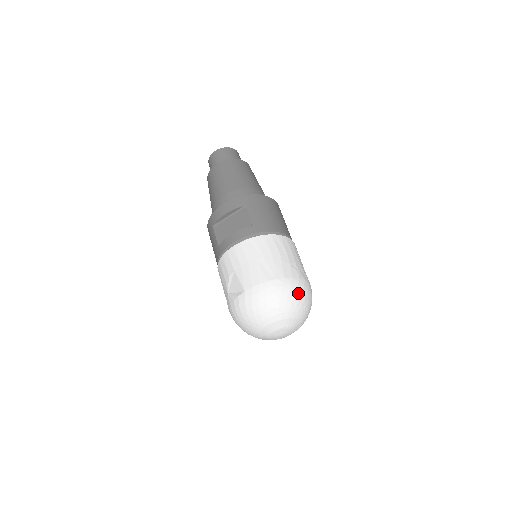
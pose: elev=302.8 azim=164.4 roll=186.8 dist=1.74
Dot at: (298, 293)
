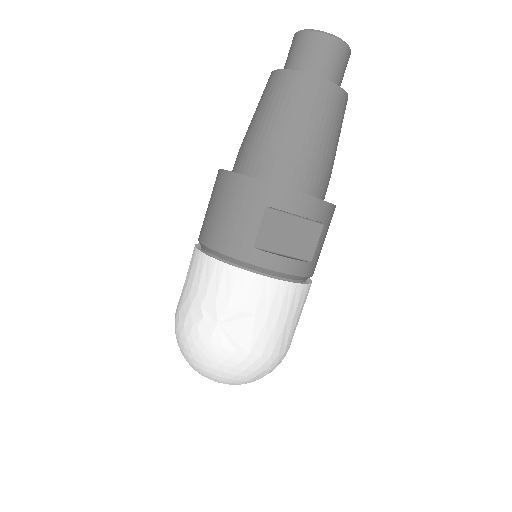
Dot at: occluded
